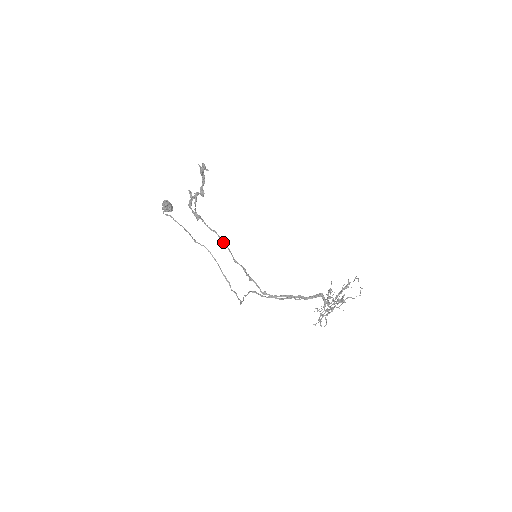
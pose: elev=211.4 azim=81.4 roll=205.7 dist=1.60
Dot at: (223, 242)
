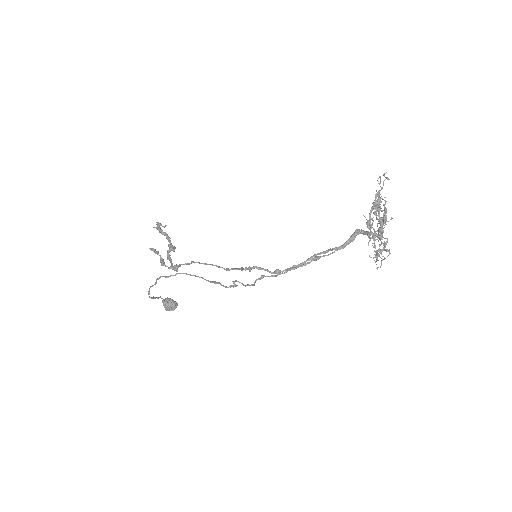
Dot at: (206, 264)
